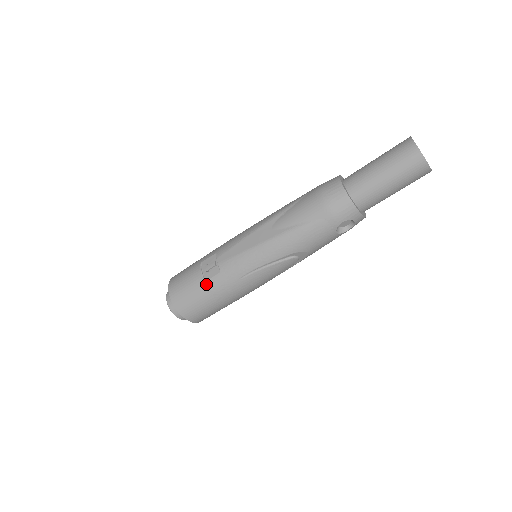
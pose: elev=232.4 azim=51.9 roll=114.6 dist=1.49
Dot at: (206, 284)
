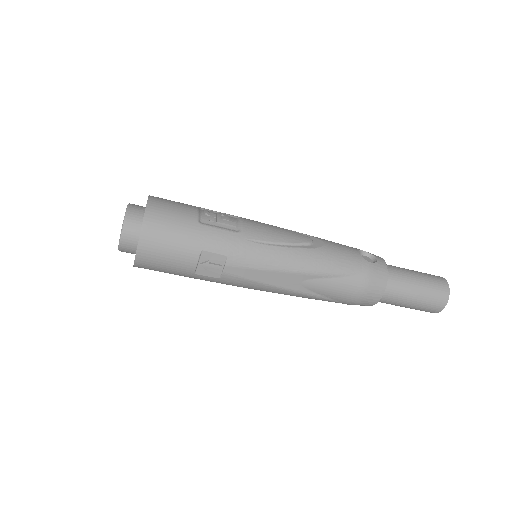
Dot at: (193, 275)
